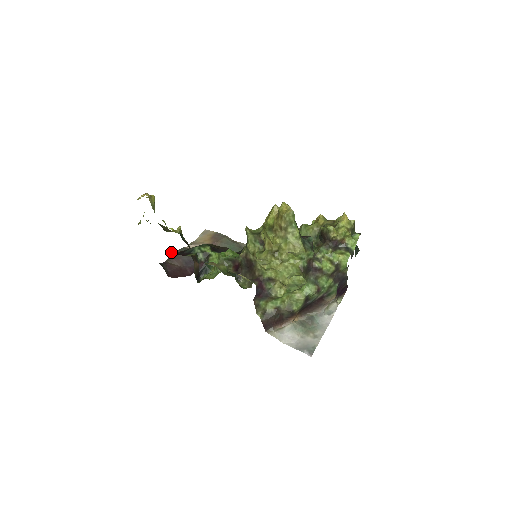
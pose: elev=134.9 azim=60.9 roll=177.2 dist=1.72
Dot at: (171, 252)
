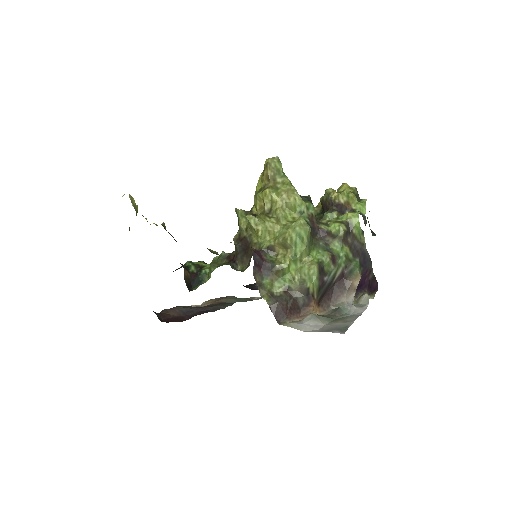
Dot at: occluded
